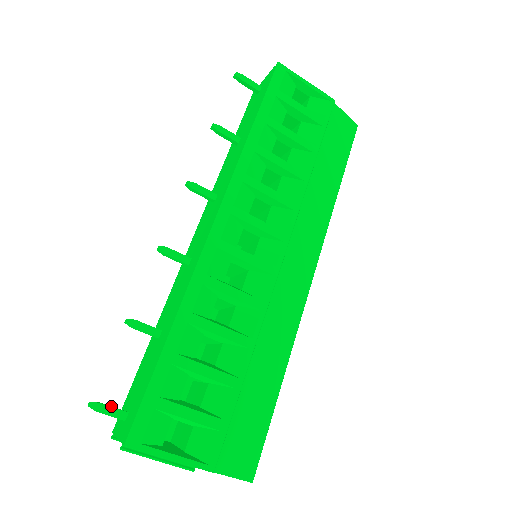
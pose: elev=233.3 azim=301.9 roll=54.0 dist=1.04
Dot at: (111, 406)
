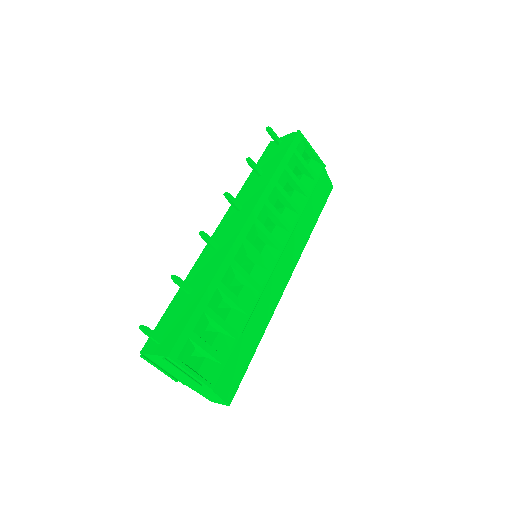
Dot at: occluded
